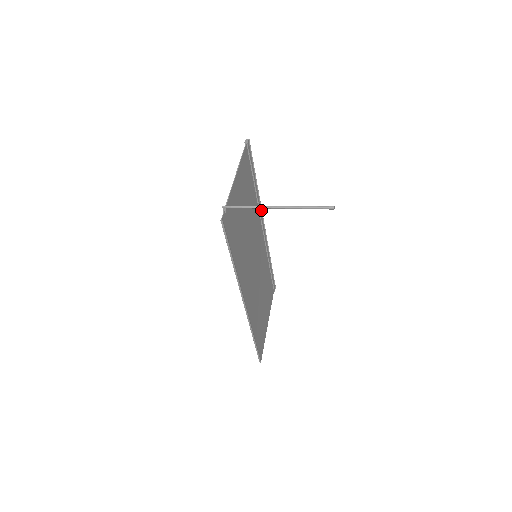
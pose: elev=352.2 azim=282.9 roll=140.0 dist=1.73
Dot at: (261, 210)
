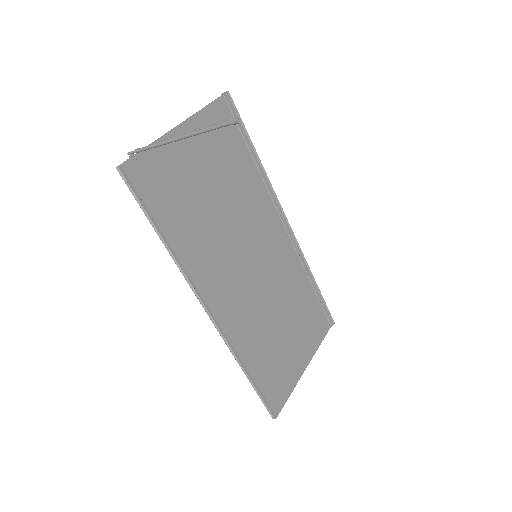
Dot at: (276, 198)
